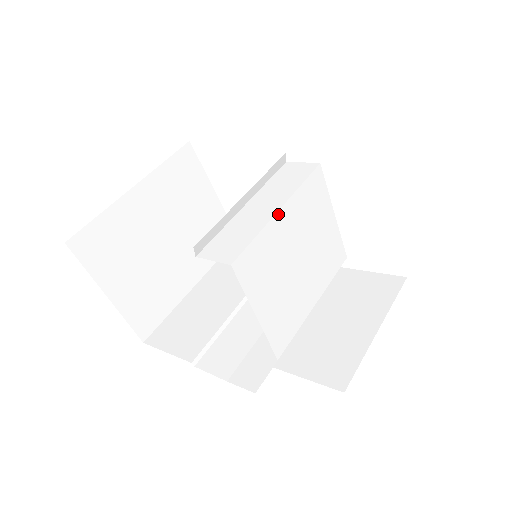
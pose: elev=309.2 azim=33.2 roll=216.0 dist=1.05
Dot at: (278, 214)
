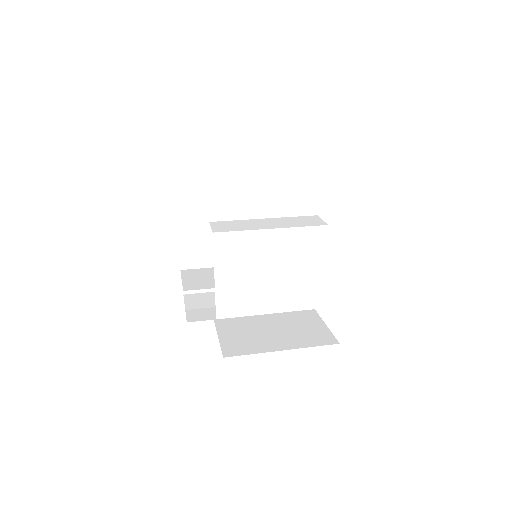
Dot at: (268, 231)
